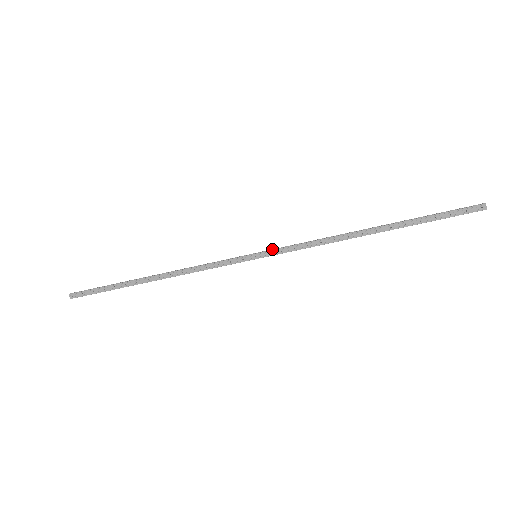
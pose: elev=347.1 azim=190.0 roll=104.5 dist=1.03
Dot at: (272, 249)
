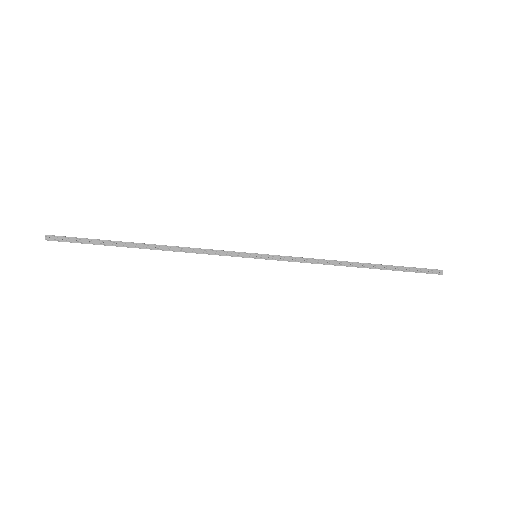
Dot at: occluded
